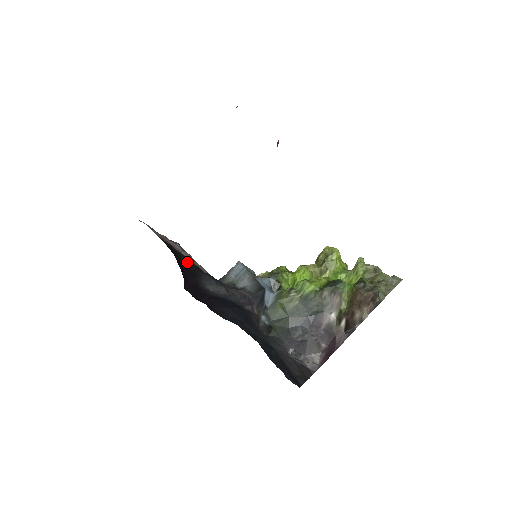
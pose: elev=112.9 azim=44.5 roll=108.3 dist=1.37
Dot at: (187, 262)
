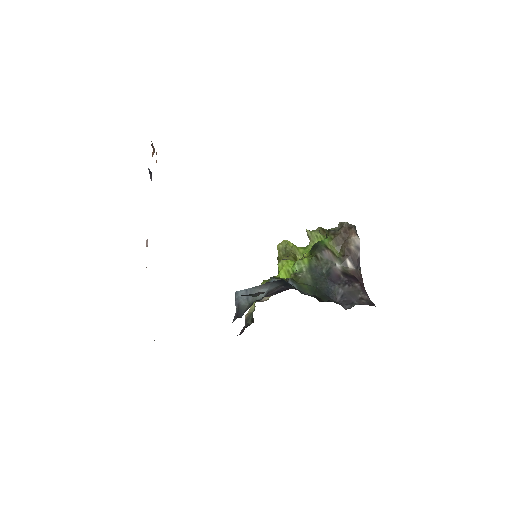
Dot at: occluded
